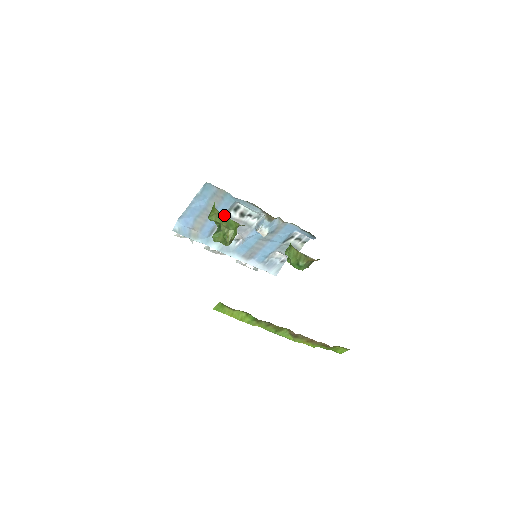
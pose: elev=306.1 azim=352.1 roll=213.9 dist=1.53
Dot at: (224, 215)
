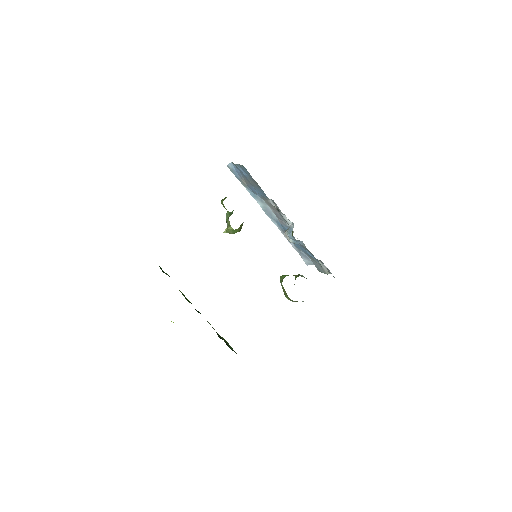
Dot at: (263, 196)
